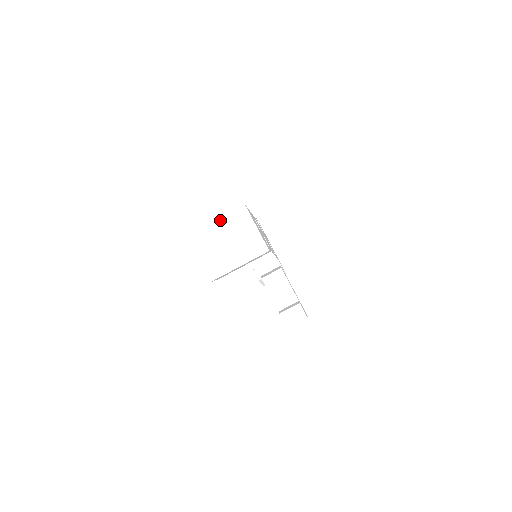
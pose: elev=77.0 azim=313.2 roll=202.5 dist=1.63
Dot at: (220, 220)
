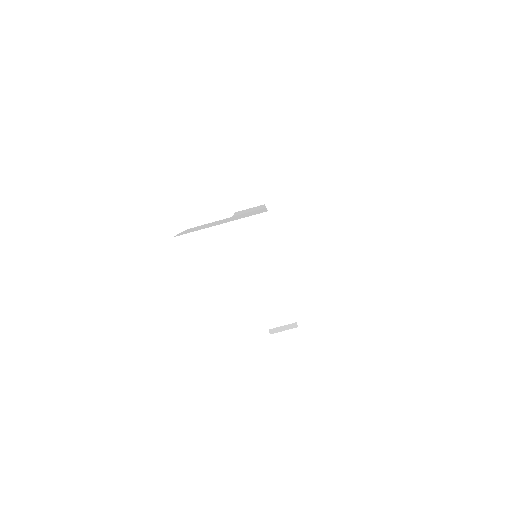
Dot at: (228, 226)
